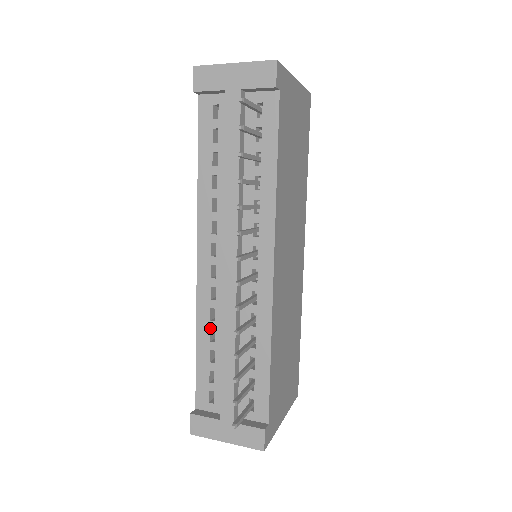
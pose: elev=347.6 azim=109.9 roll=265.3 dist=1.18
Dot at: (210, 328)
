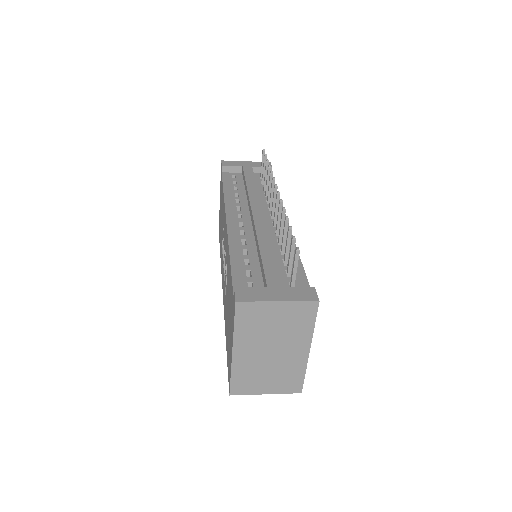
Dot at: (242, 248)
